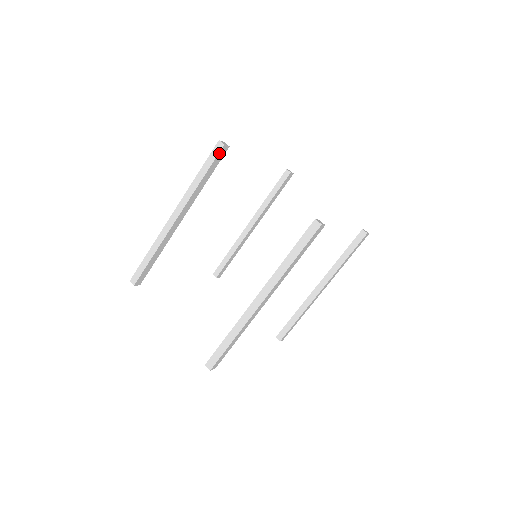
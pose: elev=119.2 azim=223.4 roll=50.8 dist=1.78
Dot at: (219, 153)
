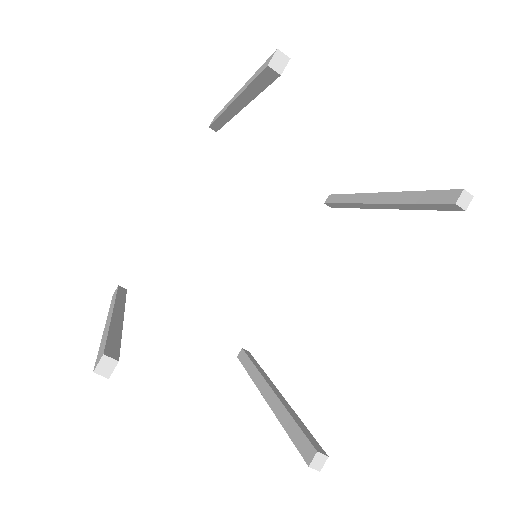
Dot at: occluded
